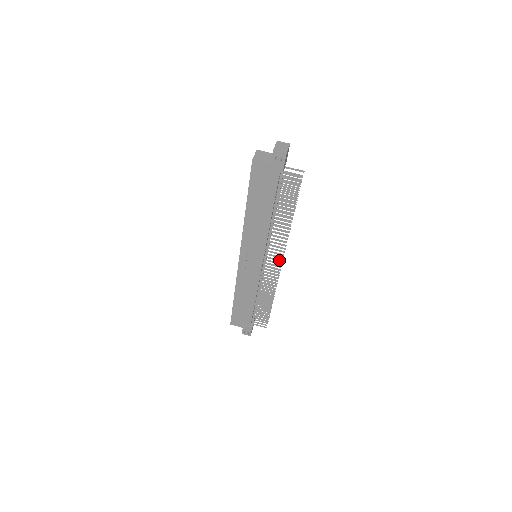
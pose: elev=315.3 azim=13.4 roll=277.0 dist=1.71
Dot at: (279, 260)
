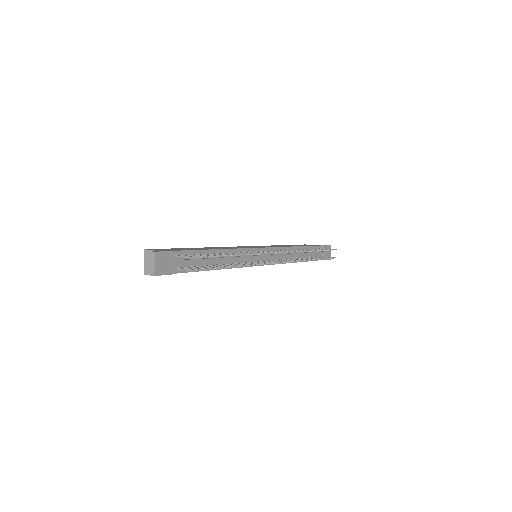
Dot at: occluded
